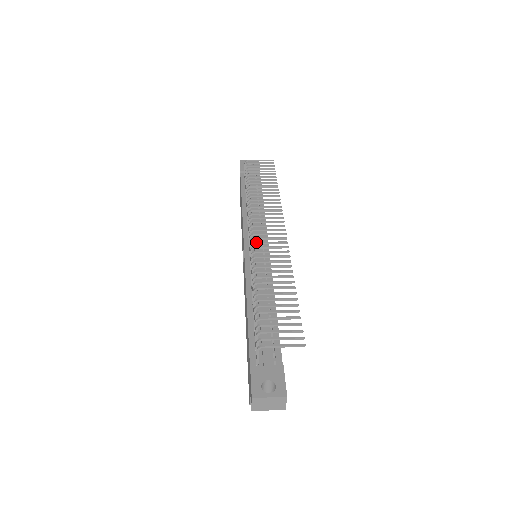
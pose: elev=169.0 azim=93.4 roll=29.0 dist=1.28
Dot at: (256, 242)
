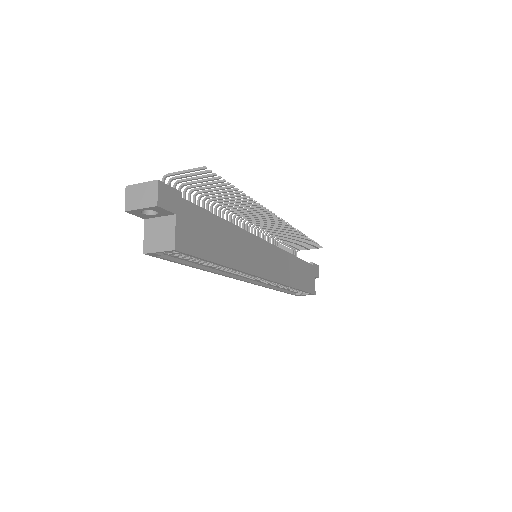
Dot at: (245, 217)
